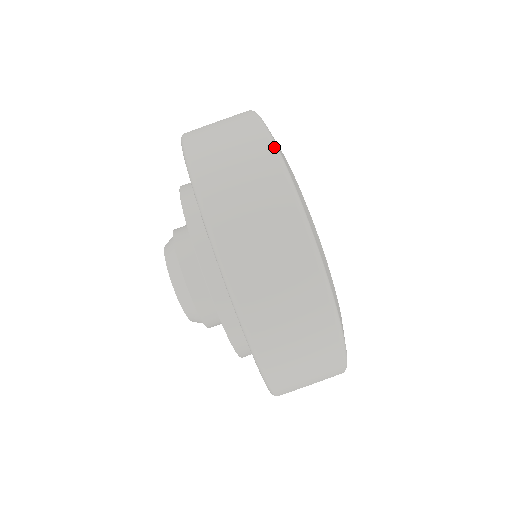
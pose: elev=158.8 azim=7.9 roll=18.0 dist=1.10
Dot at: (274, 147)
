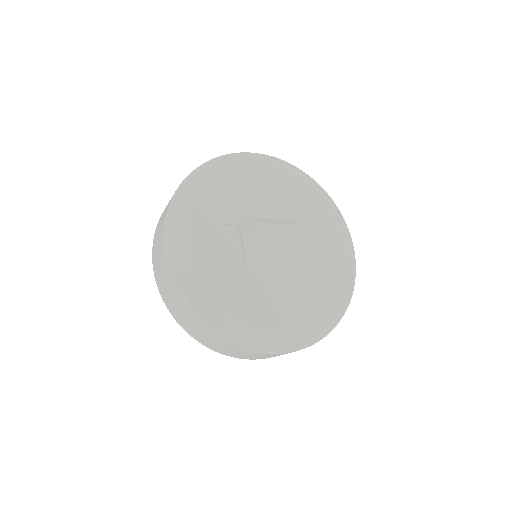
Dot at: (193, 313)
